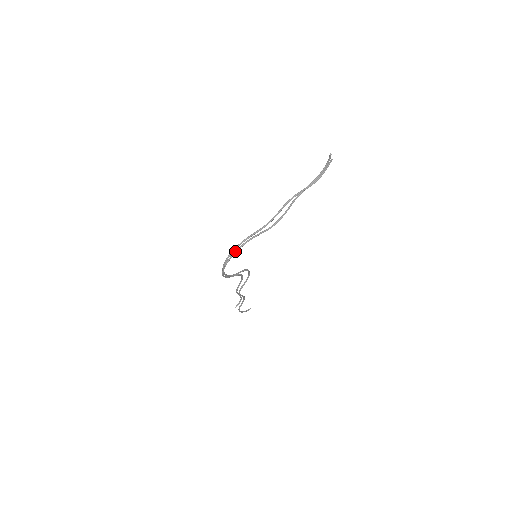
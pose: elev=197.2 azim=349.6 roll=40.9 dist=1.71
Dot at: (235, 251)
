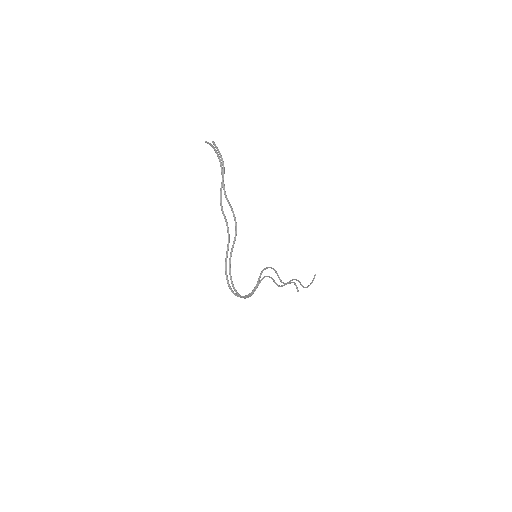
Dot at: (230, 278)
